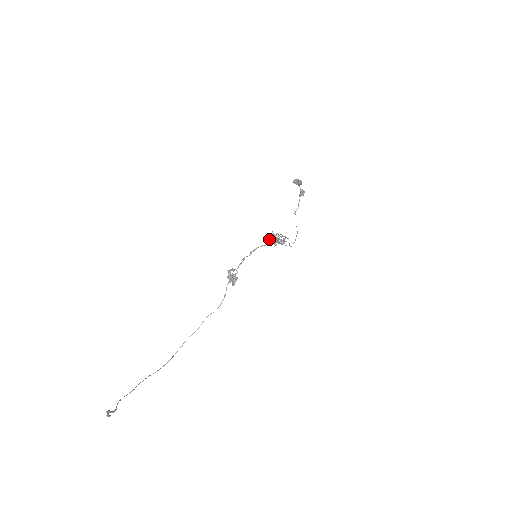
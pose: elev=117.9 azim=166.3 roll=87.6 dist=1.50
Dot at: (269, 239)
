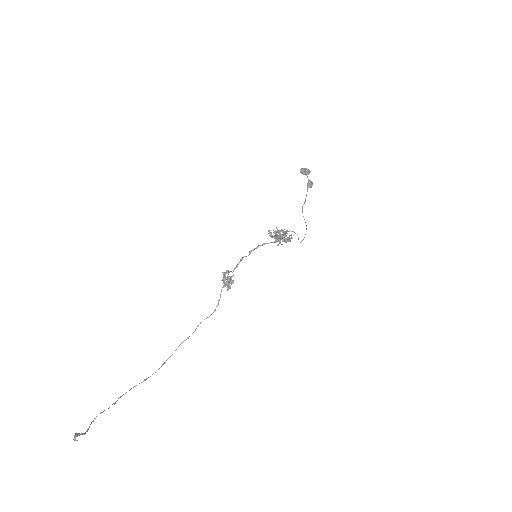
Dot at: (272, 236)
